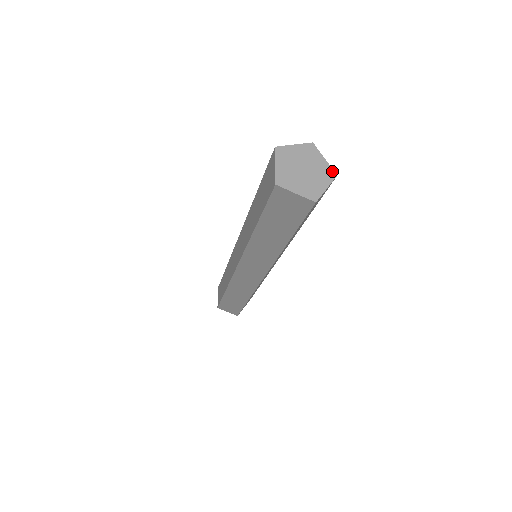
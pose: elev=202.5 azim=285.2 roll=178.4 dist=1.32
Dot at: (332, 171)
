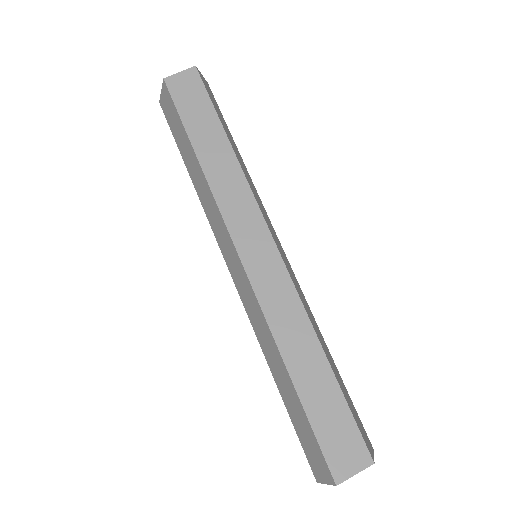
Dot at: occluded
